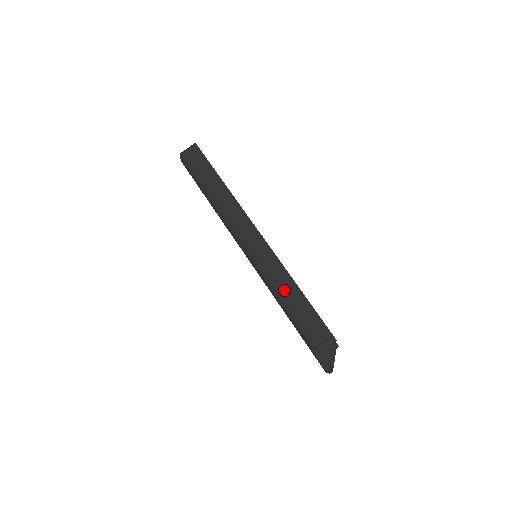
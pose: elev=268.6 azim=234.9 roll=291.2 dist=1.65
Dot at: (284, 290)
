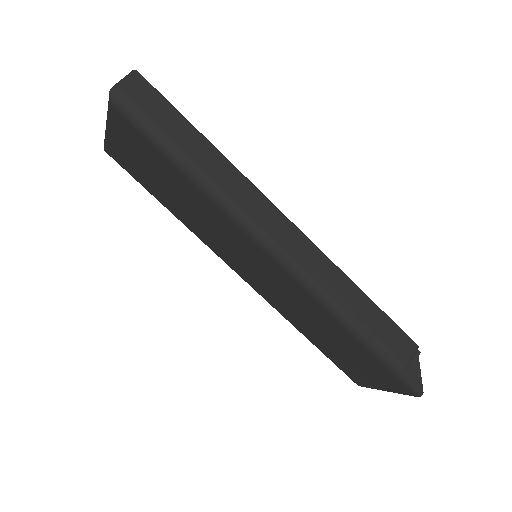
Dot at: (350, 304)
